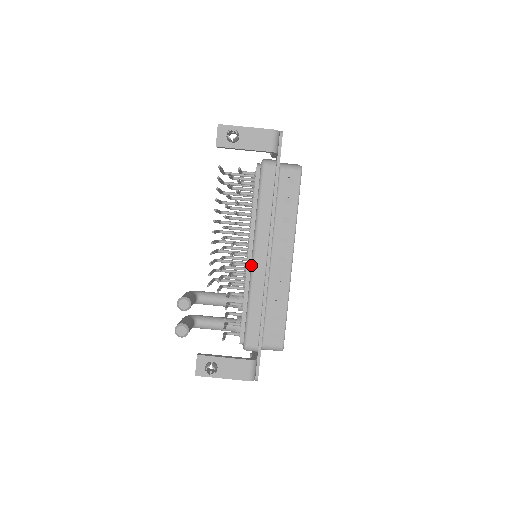
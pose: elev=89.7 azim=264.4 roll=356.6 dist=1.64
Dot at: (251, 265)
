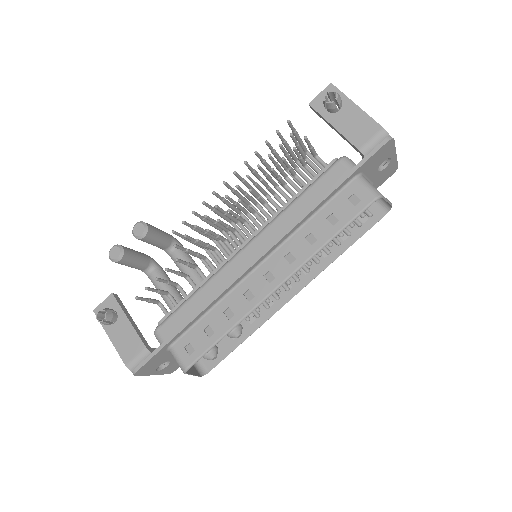
Dot at: (235, 254)
